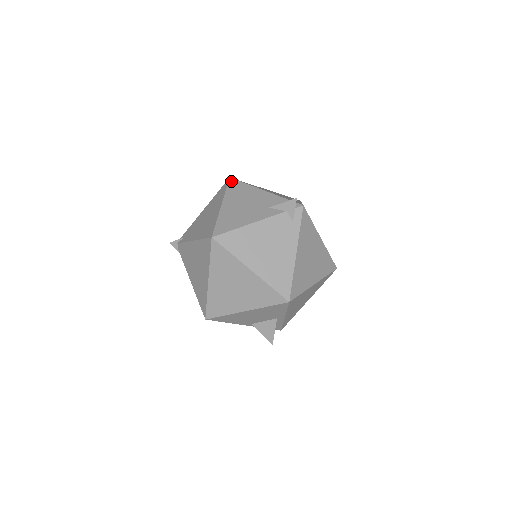
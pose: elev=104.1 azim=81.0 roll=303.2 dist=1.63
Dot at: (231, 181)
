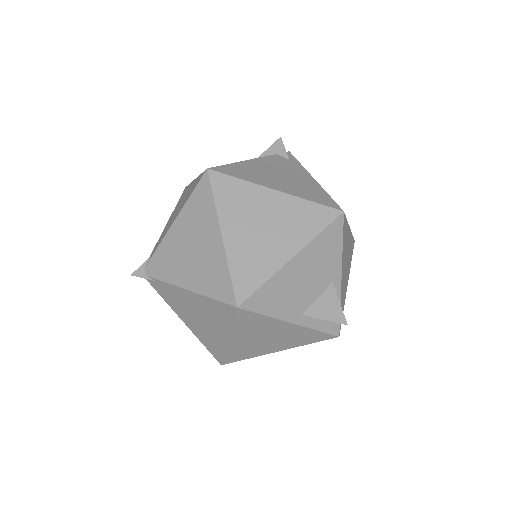
Dot at: occluded
